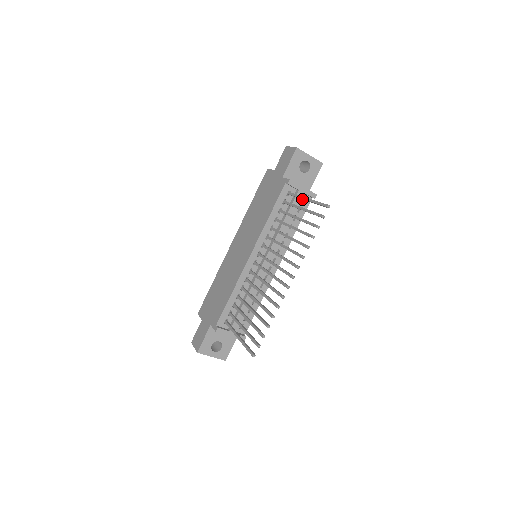
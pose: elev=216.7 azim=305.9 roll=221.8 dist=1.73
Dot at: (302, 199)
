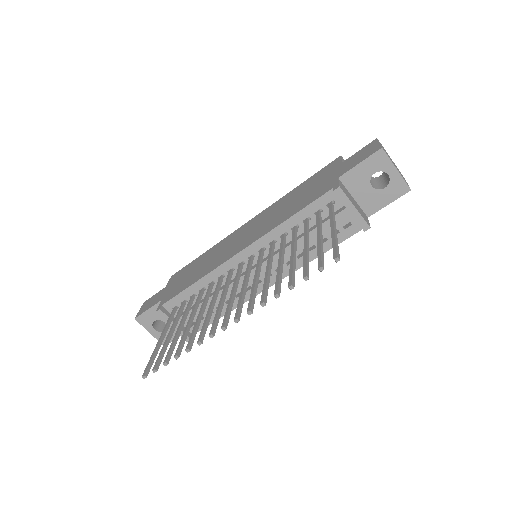
Dot at: (347, 222)
